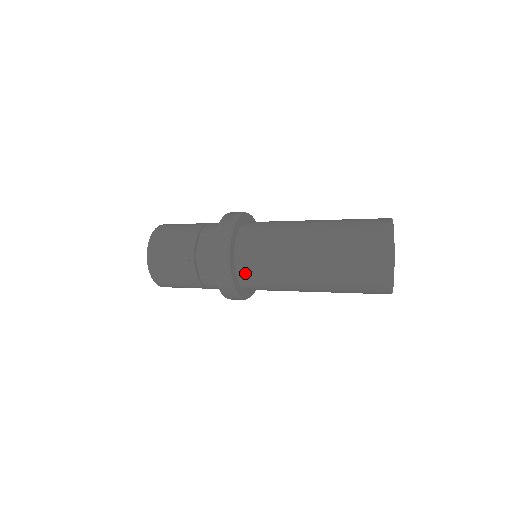
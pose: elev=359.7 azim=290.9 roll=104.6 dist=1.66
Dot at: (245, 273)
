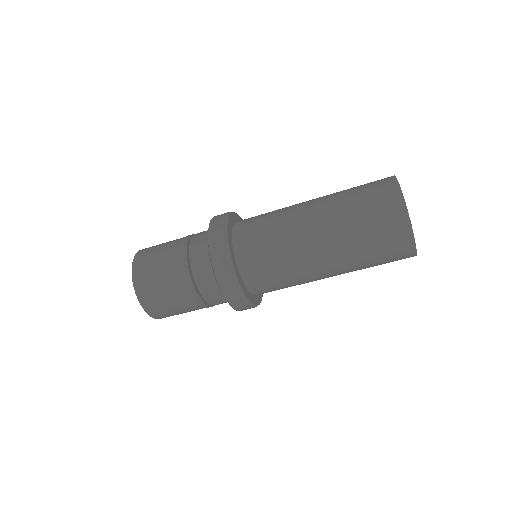
Dot at: (252, 276)
